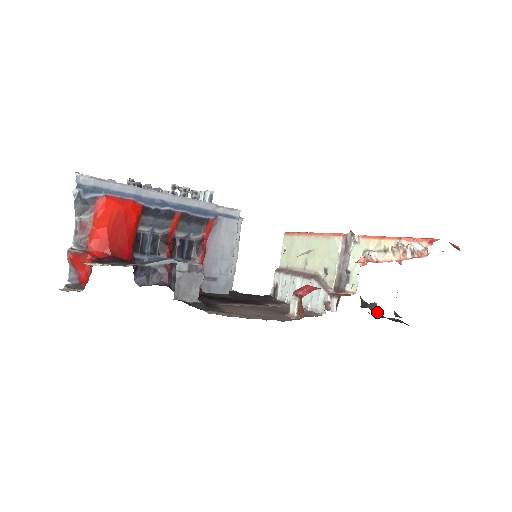
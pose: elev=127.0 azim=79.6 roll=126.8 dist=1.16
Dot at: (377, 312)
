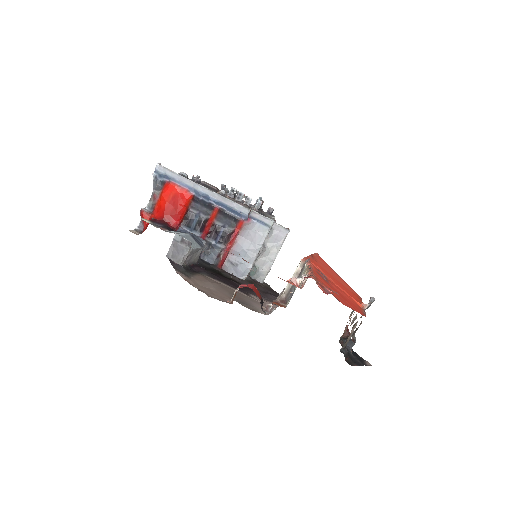
Dot at: (349, 347)
